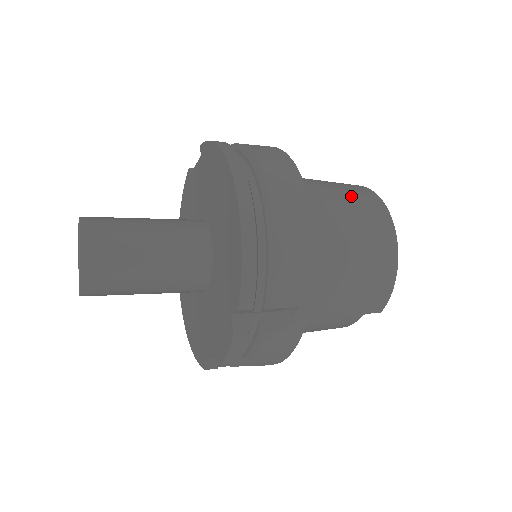
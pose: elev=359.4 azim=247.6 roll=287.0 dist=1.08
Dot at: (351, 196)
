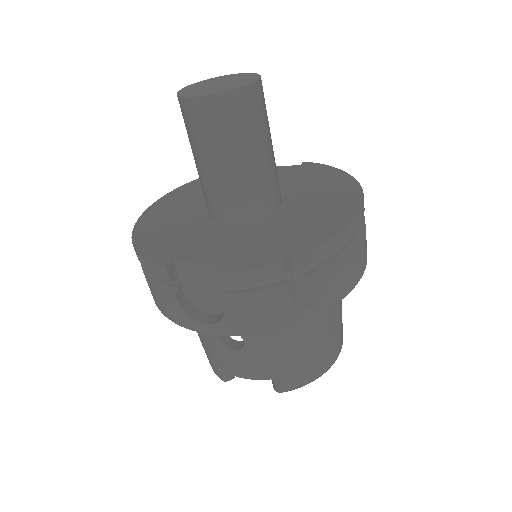
Dot at: occluded
